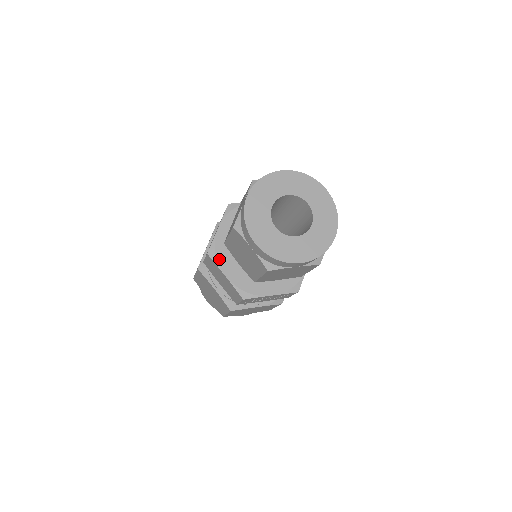
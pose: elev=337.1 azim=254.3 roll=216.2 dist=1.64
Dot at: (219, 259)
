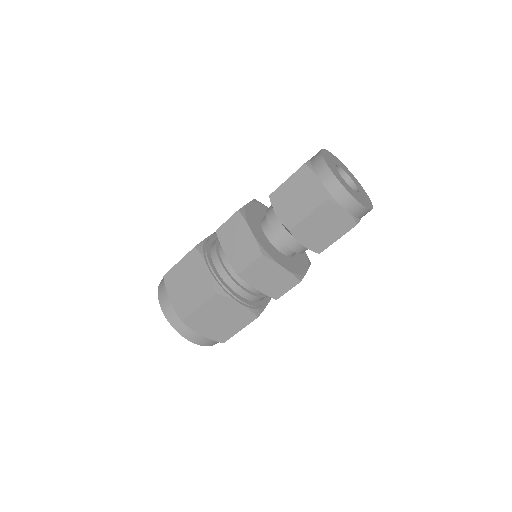
Dot at: (271, 255)
